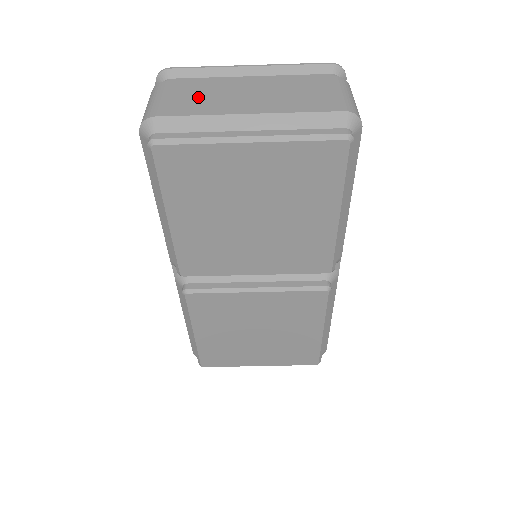
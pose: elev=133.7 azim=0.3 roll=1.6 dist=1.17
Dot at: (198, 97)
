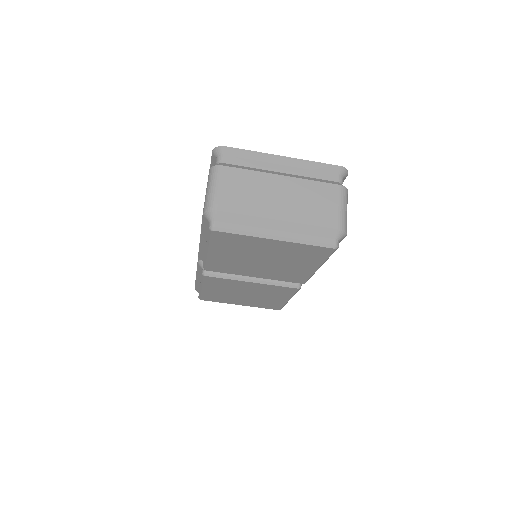
Dot at: (245, 192)
